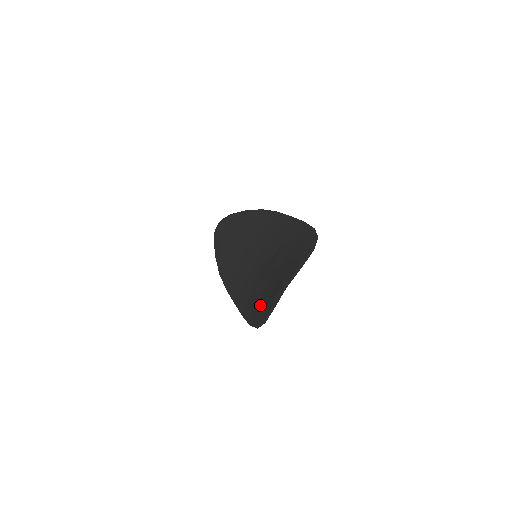
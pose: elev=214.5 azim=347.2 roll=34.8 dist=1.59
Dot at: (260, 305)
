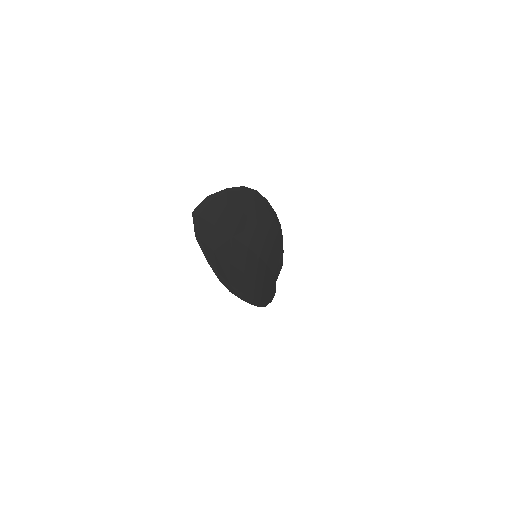
Dot at: (220, 262)
